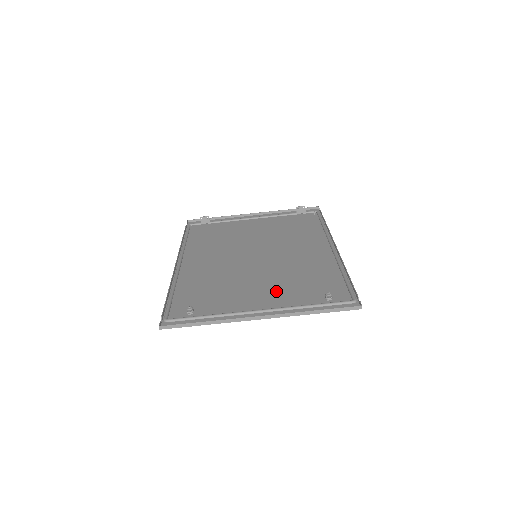
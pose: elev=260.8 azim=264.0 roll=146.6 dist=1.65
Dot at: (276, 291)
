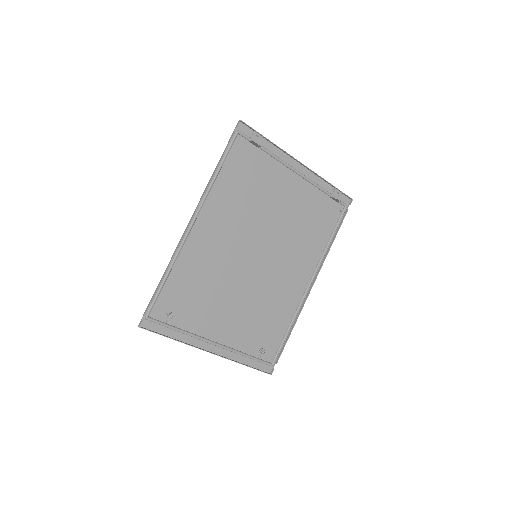
Dot at: (238, 323)
